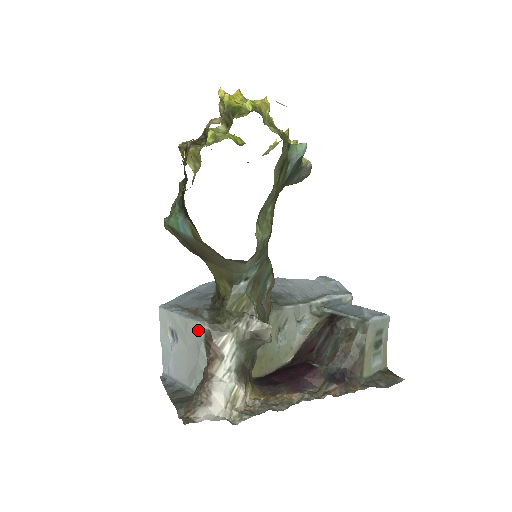
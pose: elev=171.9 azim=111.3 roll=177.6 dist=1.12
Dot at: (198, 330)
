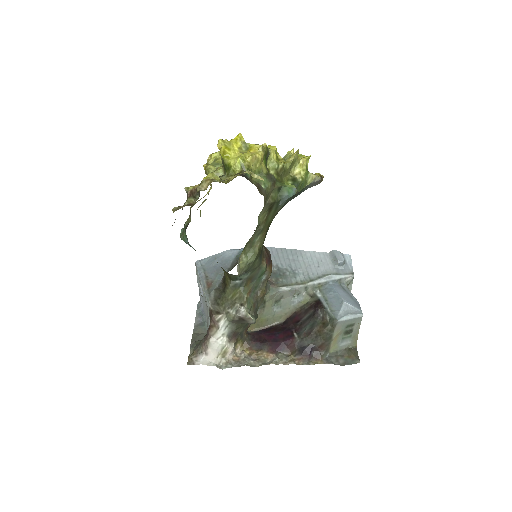
Dot at: (207, 303)
